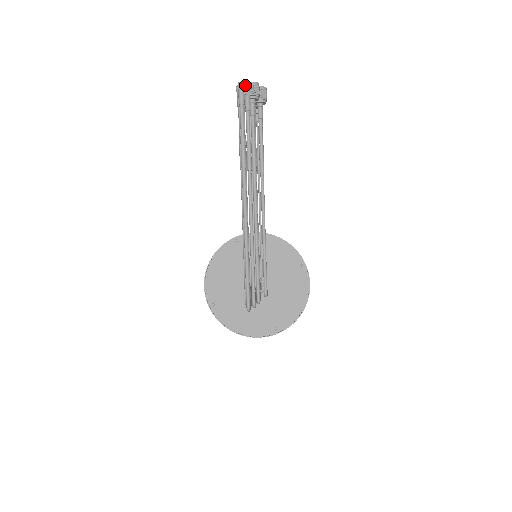
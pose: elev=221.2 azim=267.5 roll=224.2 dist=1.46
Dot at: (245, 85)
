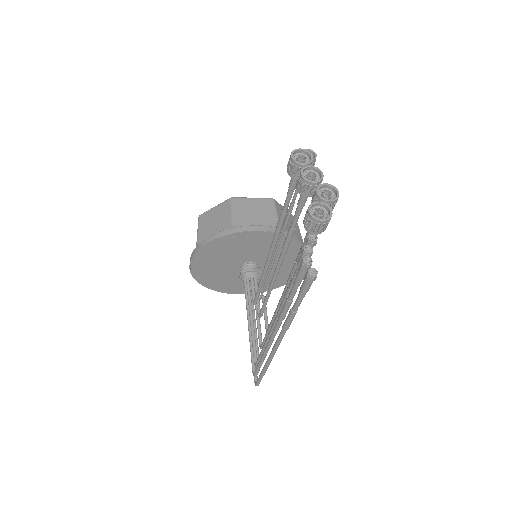
Dot at: (311, 219)
